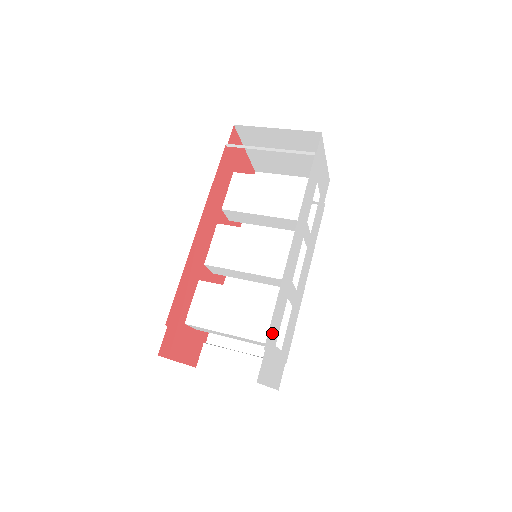
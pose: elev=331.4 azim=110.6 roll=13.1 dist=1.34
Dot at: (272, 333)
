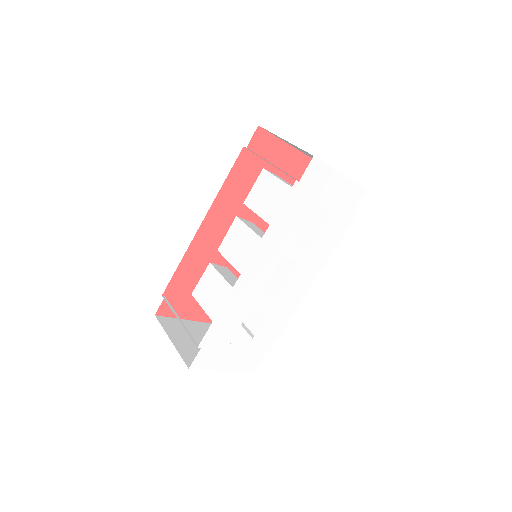
Dot at: (216, 335)
